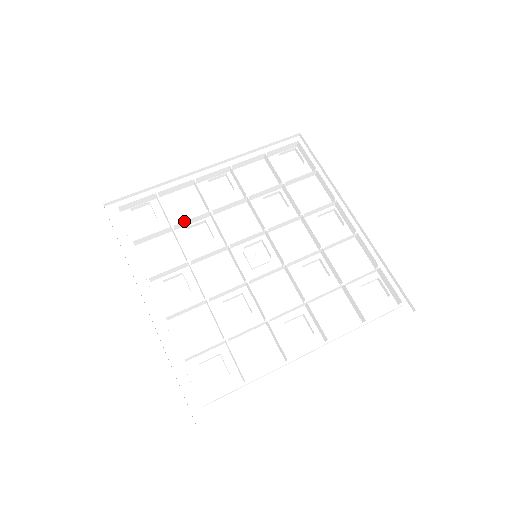
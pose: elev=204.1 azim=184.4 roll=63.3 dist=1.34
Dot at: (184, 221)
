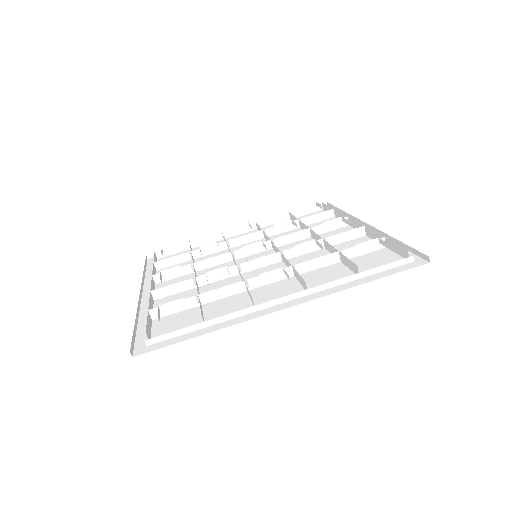
Dot at: occluded
